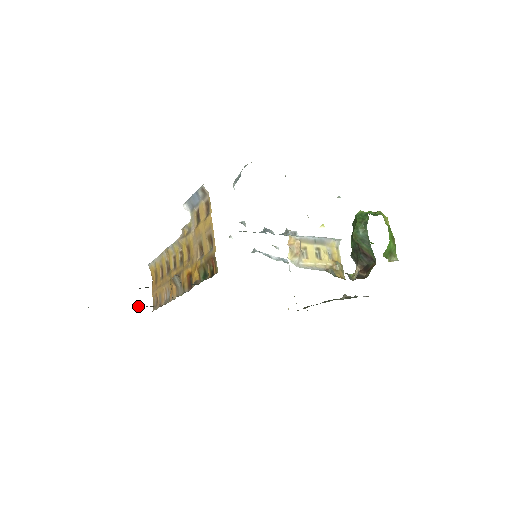
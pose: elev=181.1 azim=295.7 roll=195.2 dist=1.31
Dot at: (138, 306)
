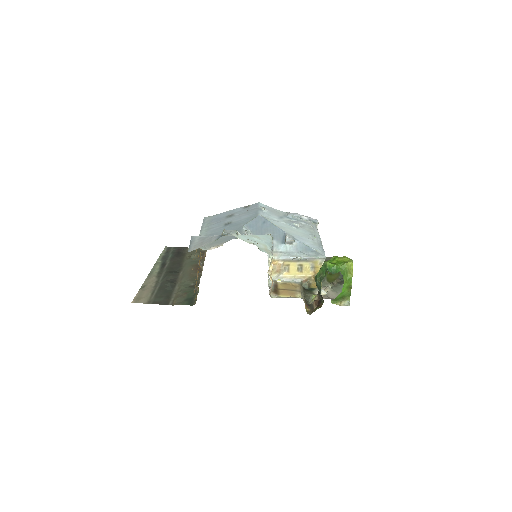
Dot at: (190, 256)
